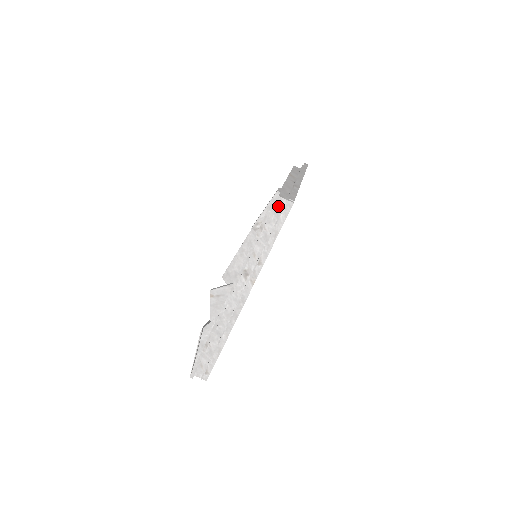
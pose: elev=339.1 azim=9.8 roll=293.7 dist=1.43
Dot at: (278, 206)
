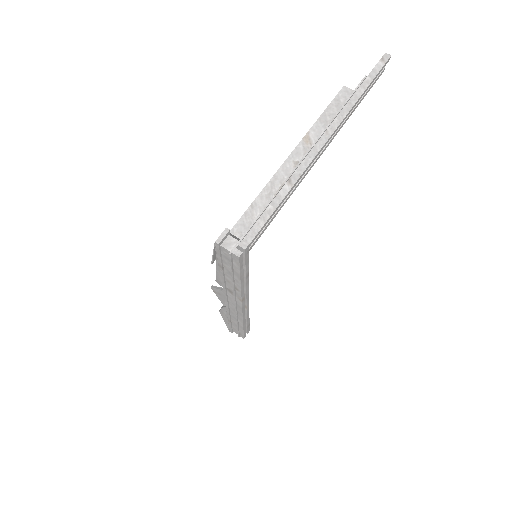
Dot at: (225, 254)
